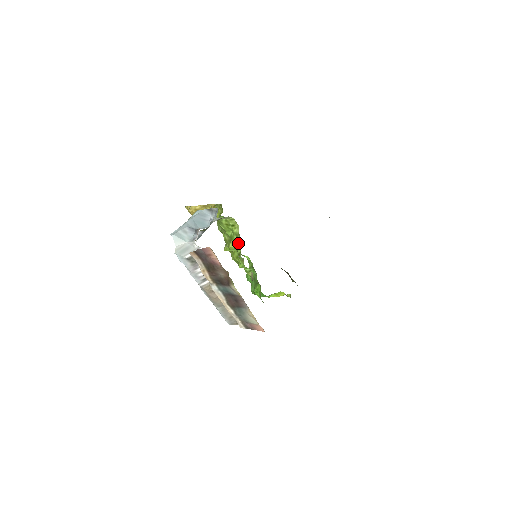
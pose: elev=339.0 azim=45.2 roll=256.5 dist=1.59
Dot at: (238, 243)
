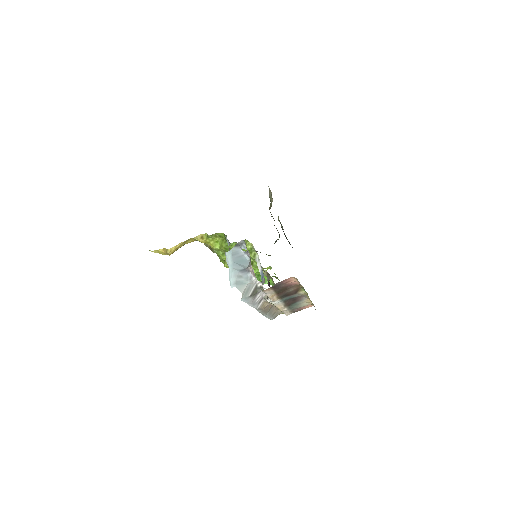
Dot at: (252, 256)
